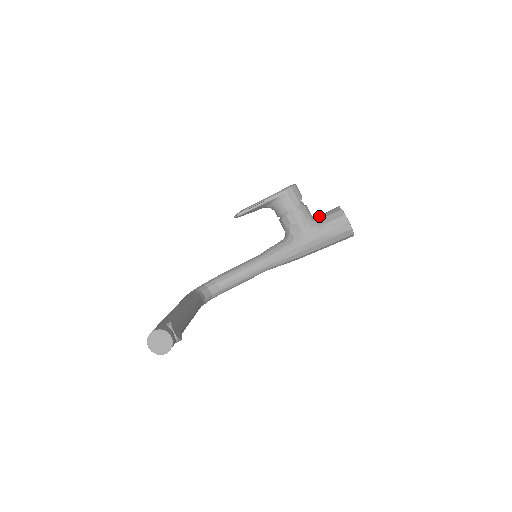
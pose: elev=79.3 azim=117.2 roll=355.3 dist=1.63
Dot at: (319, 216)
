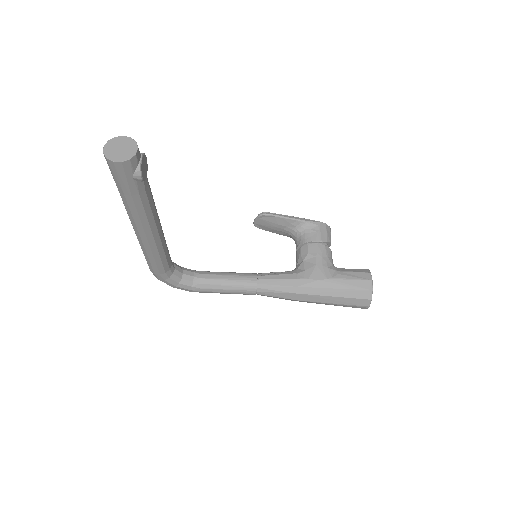
Dot at: occluded
